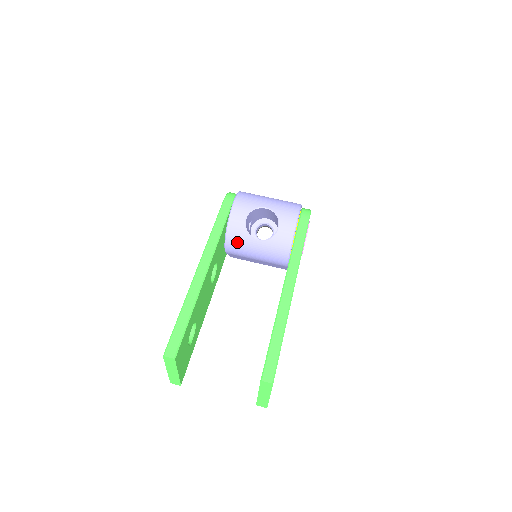
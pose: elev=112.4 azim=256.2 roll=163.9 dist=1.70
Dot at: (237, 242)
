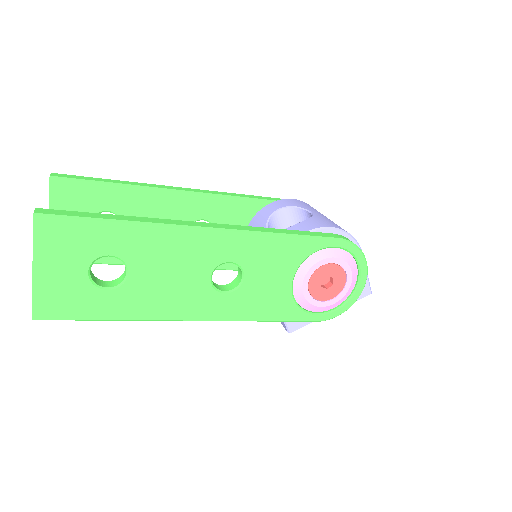
Dot at: occluded
